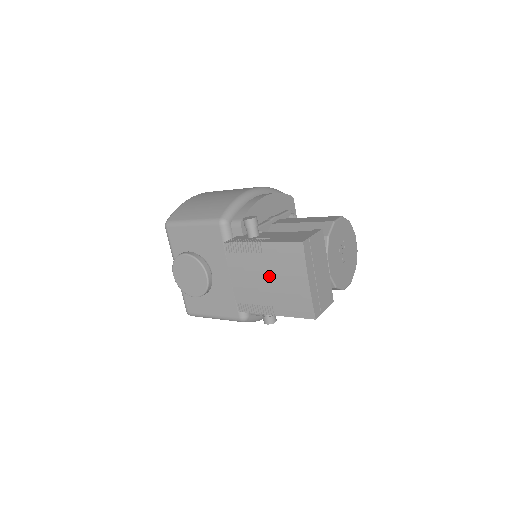
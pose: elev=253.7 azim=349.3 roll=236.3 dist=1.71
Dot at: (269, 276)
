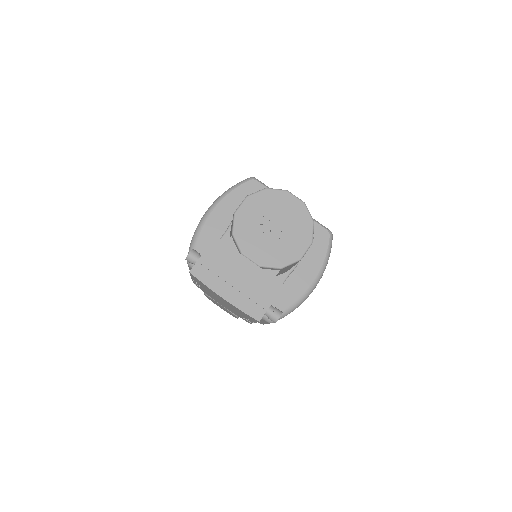
Dot at: (218, 299)
